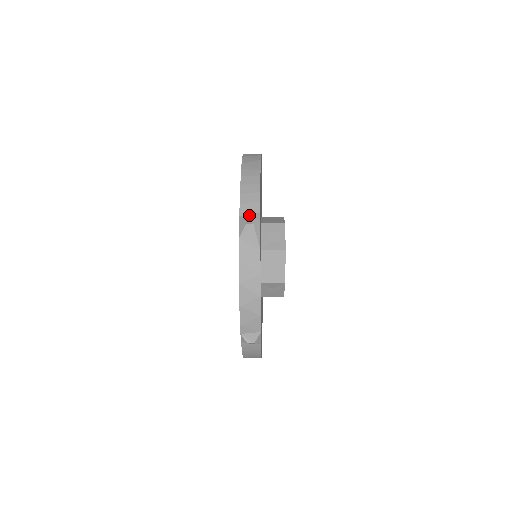
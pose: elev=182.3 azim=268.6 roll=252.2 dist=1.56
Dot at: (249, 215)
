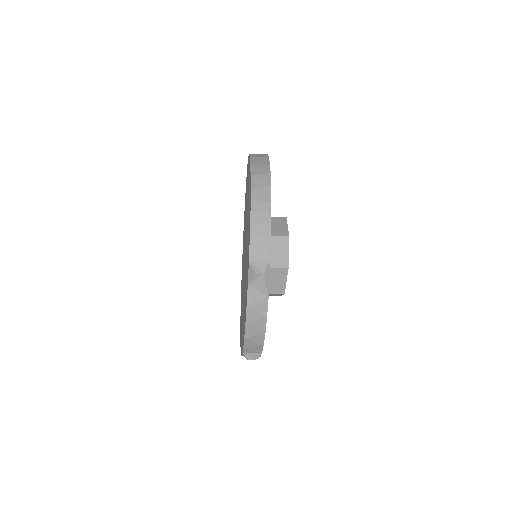
Dot at: (259, 262)
